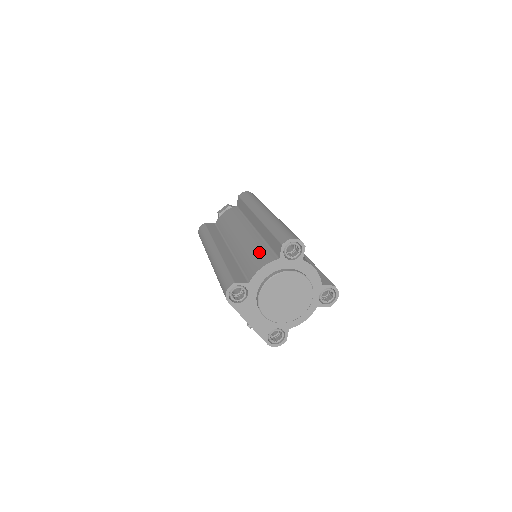
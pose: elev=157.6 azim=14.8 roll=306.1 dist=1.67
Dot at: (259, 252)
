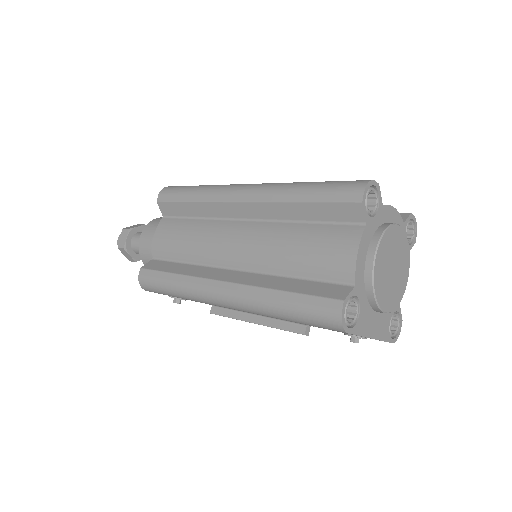
Dot at: (316, 239)
